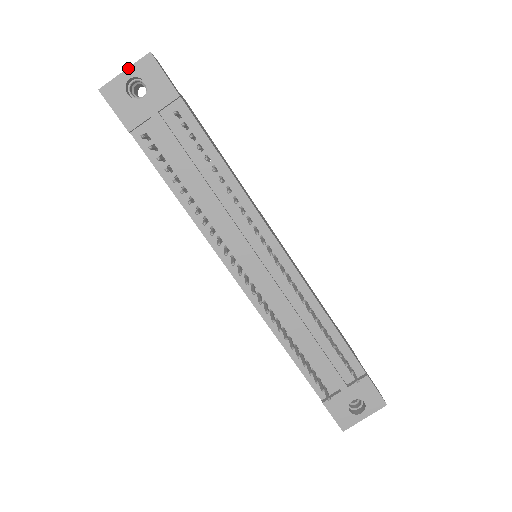
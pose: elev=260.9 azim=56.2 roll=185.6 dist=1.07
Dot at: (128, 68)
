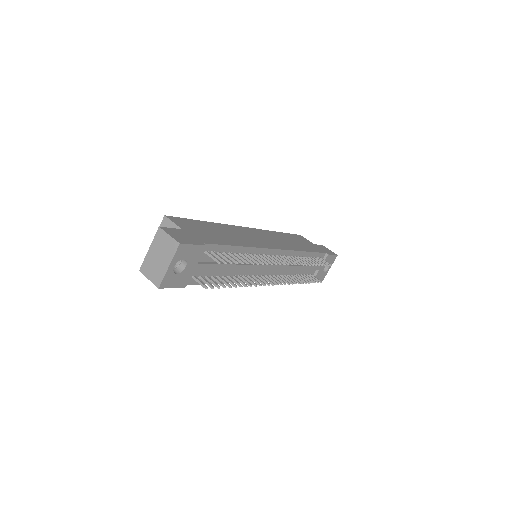
Dot at: (171, 263)
